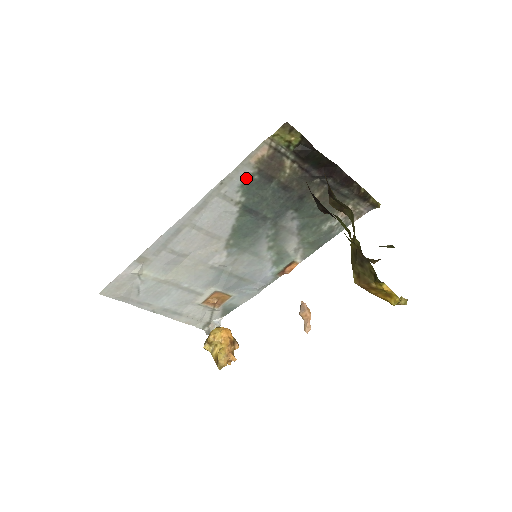
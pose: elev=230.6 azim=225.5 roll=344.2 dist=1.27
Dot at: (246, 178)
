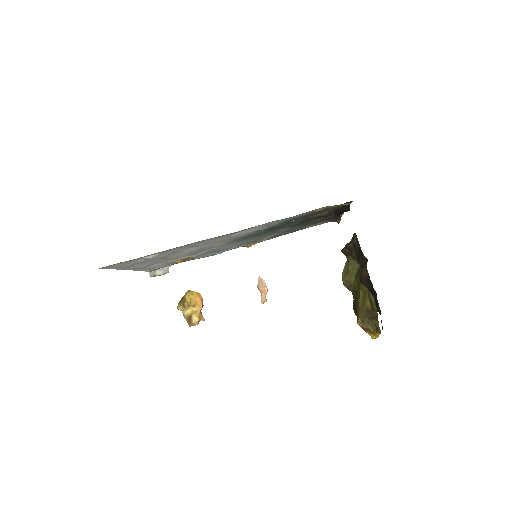
Dot at: (293, 218)
